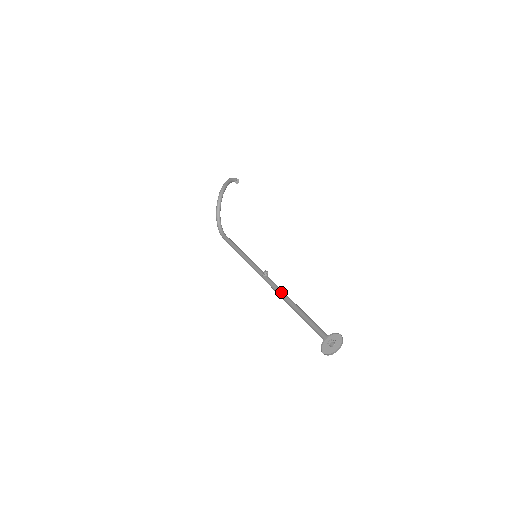
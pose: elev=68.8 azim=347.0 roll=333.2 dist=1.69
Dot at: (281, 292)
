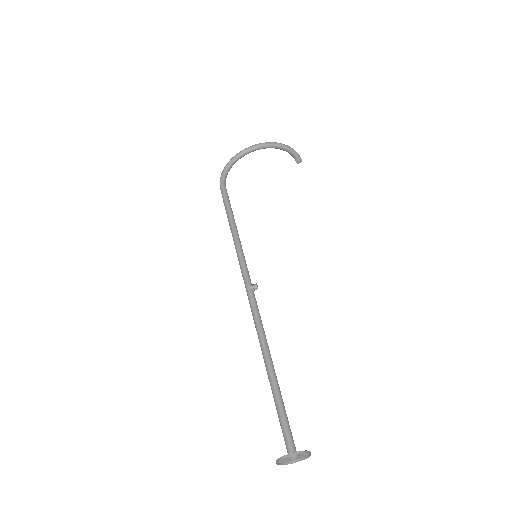
Dot at: (263, 330)
